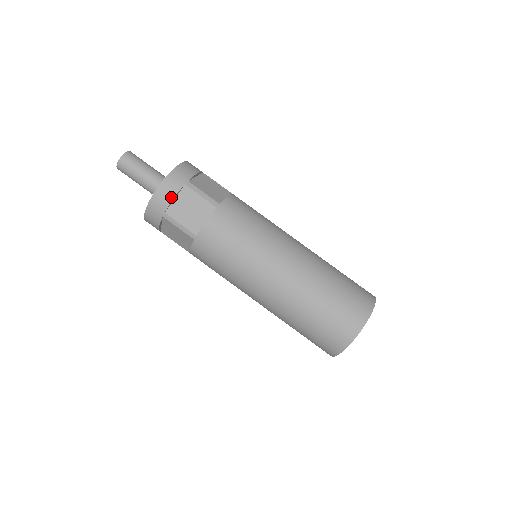
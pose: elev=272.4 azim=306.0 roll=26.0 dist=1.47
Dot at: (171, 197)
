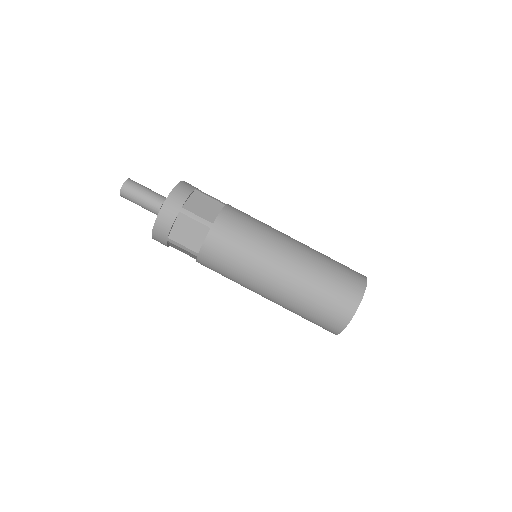
Dot at: (187, 195)
